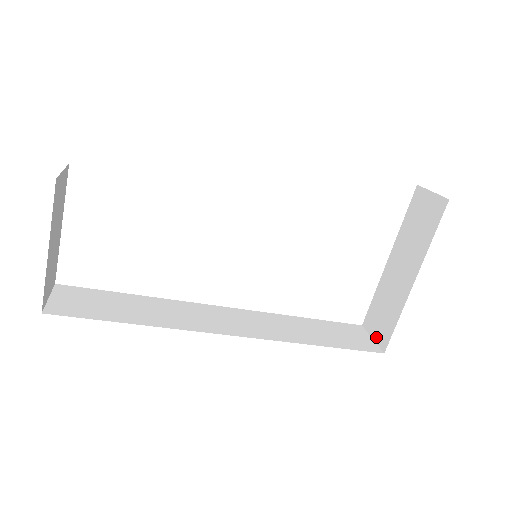
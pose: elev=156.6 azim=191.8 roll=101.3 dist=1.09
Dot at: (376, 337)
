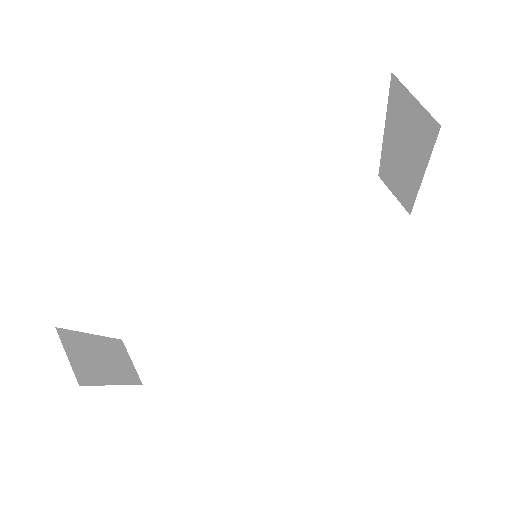
Dot at: (397, 197)
